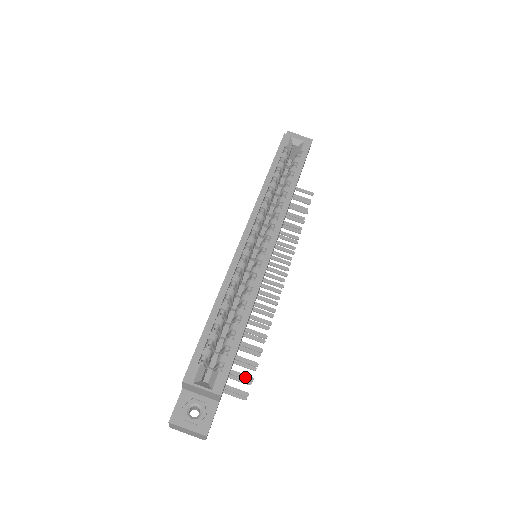
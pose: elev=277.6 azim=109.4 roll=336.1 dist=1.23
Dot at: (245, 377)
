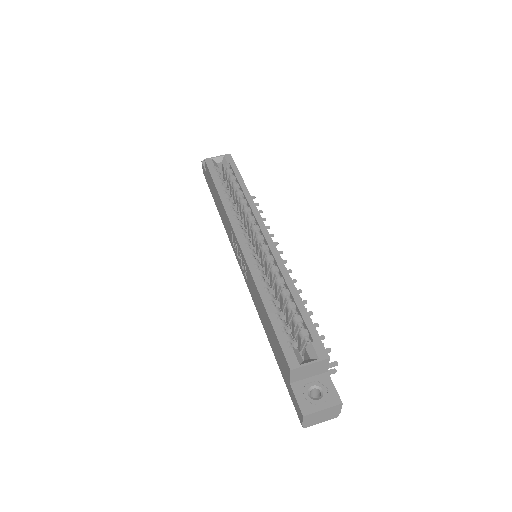
Dot at: occluded
